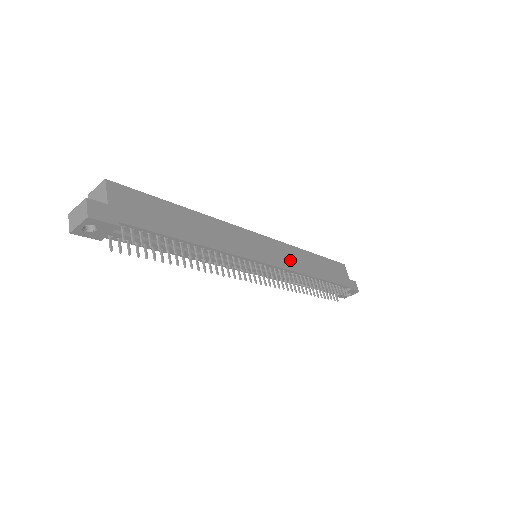
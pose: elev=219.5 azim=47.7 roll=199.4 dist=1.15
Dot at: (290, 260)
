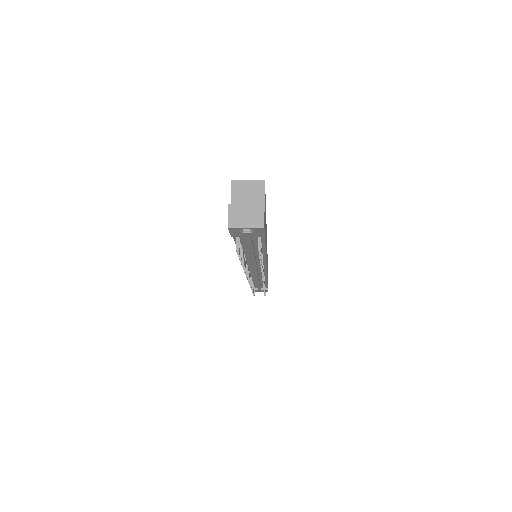
Dot at: occluded
